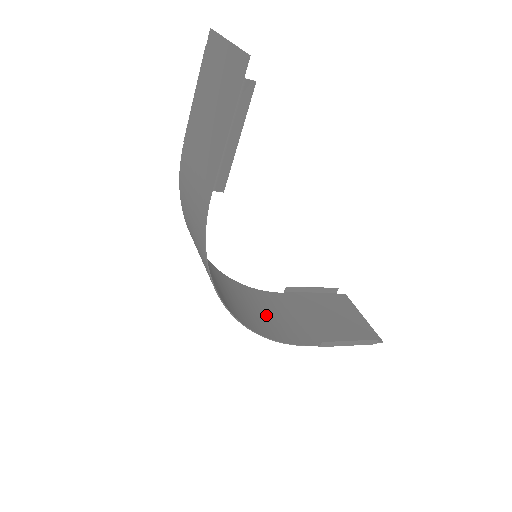
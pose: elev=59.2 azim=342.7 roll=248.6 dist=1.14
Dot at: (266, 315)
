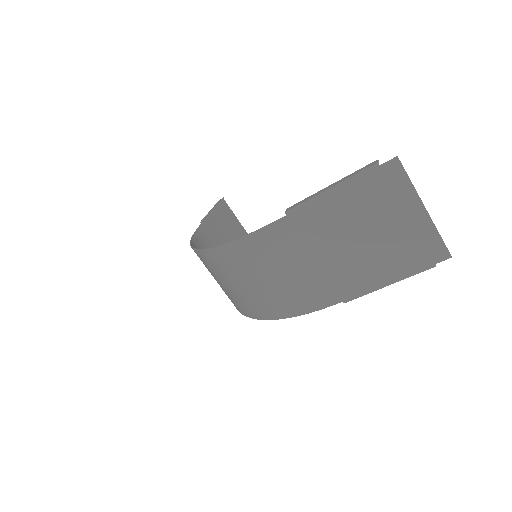
Dot at: occluded
